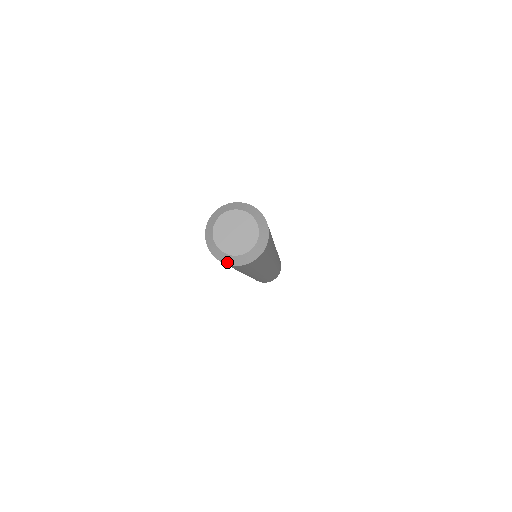
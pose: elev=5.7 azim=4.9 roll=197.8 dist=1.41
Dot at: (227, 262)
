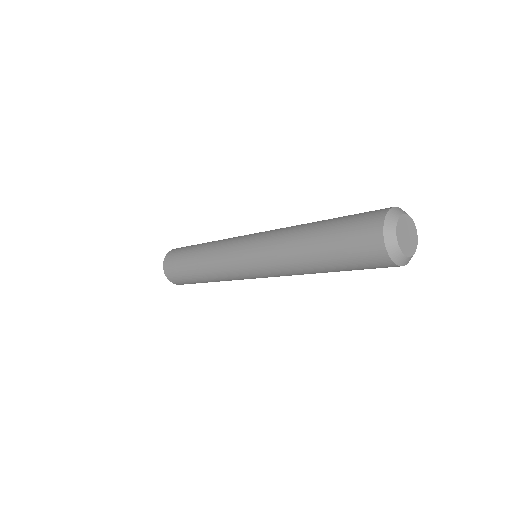
Dot at: (405, 264)
